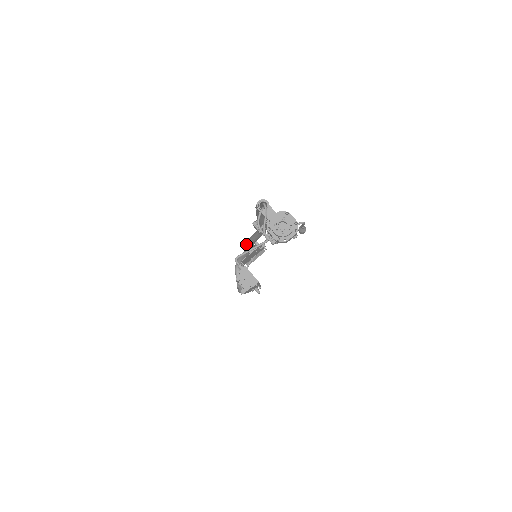
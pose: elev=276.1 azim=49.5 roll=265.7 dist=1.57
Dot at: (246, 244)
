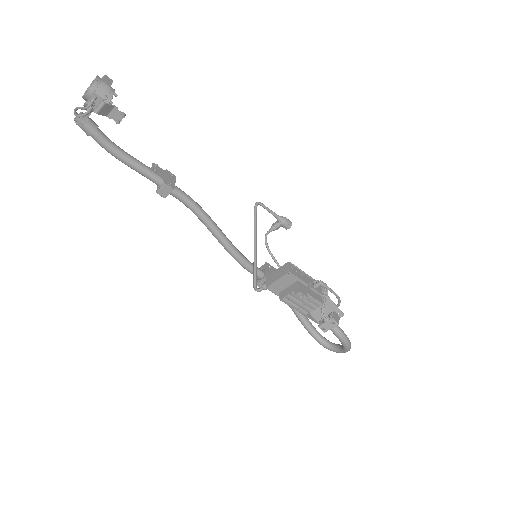
Dot at: occluded
